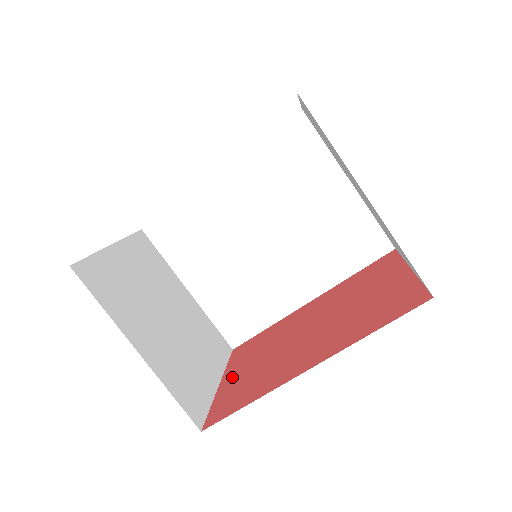
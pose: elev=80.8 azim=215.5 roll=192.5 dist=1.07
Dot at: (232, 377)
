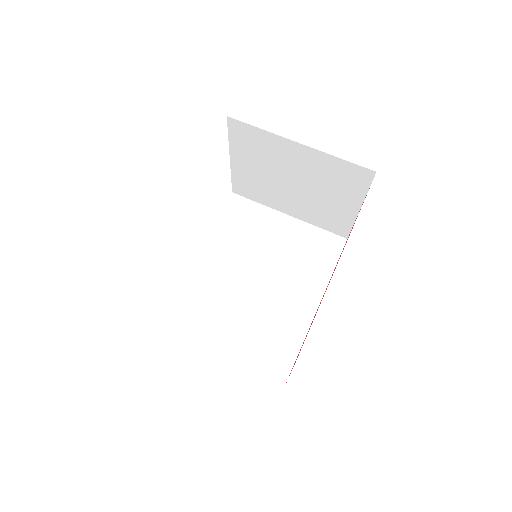
Dot at: occluded
